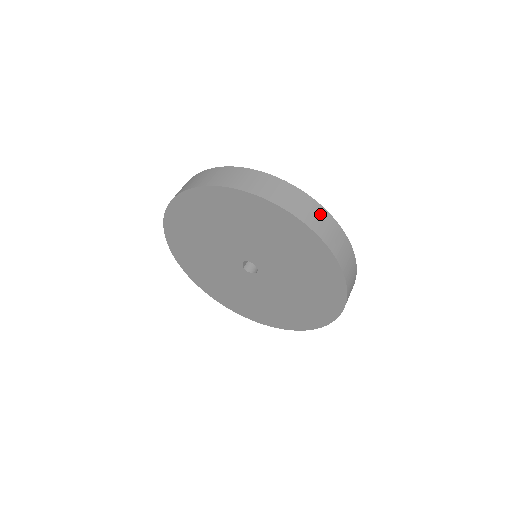
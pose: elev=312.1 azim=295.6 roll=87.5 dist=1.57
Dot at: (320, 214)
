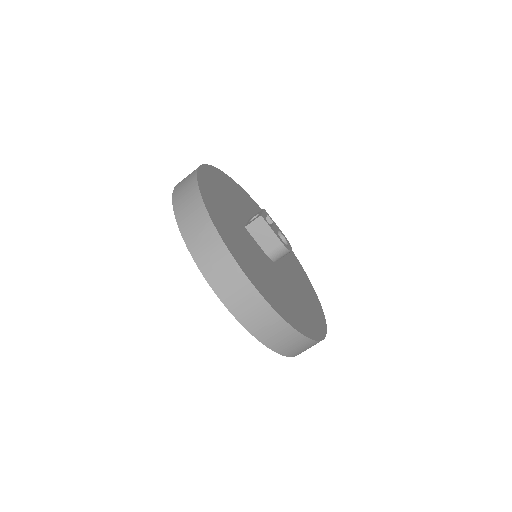
Dot at: (294, 340)
